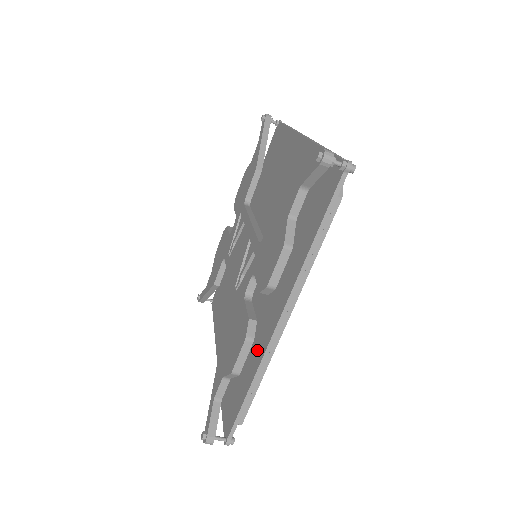
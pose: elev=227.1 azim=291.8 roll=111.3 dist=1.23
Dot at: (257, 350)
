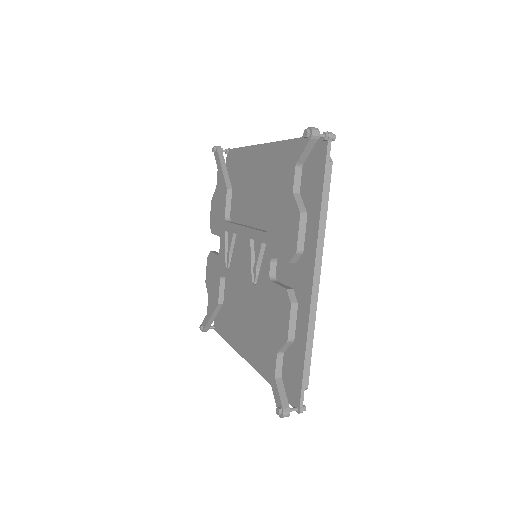
Dot at: (299, 317)
